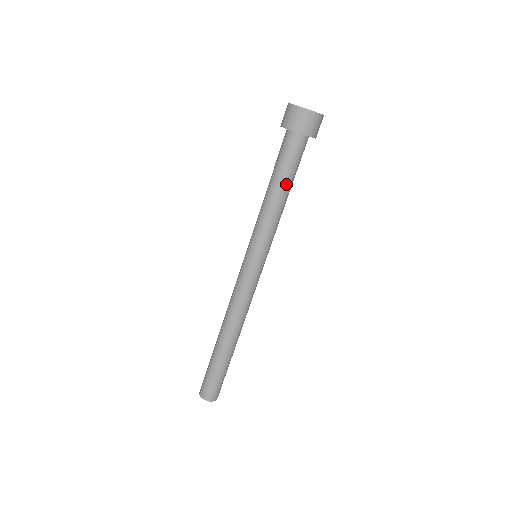
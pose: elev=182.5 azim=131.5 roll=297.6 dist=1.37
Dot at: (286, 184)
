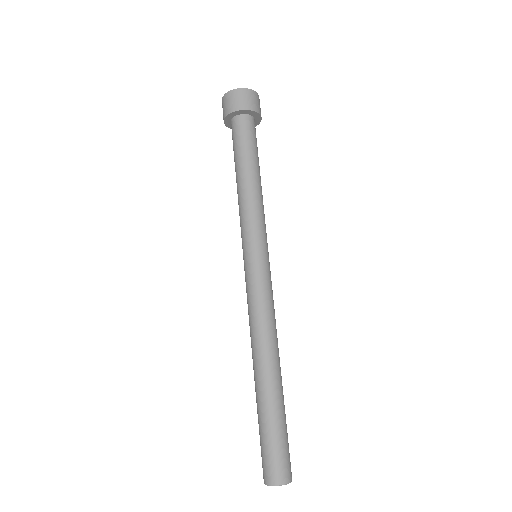
Dot at: (242, 164)
